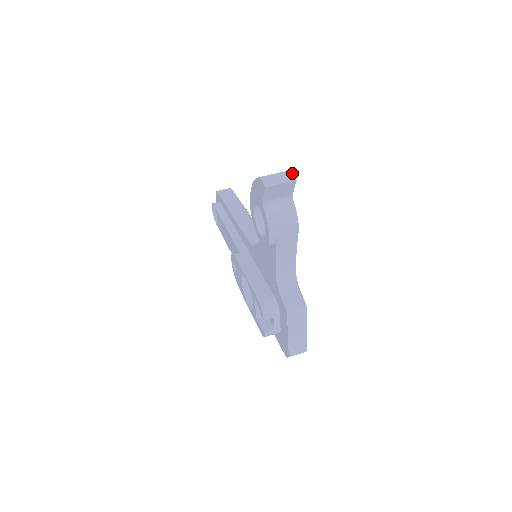
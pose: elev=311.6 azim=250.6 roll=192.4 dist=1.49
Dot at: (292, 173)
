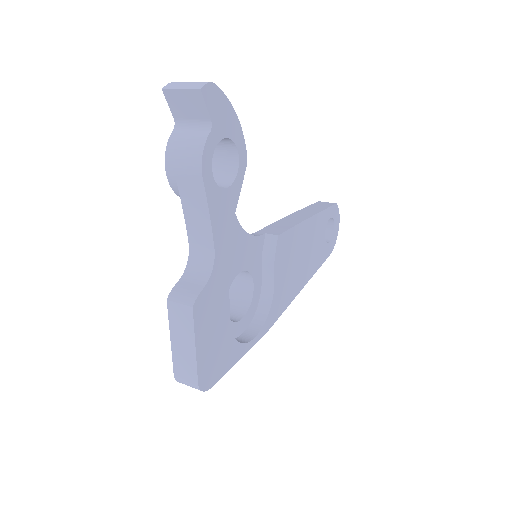
Dot at: (207, 82)
